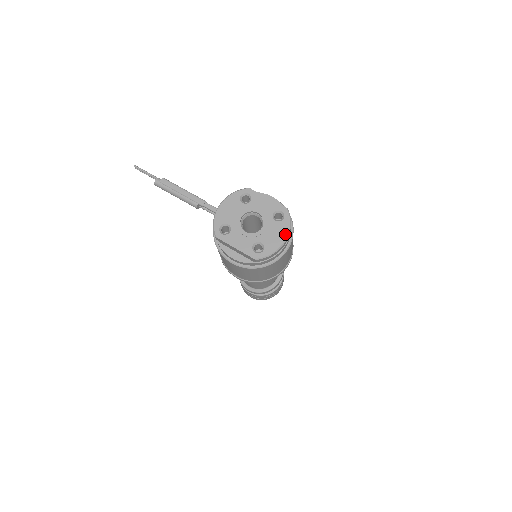
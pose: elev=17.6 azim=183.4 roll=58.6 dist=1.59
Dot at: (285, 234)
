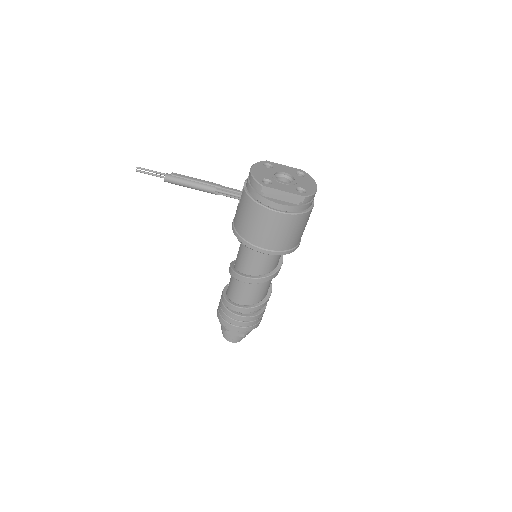
Dot at: (314, 183)
